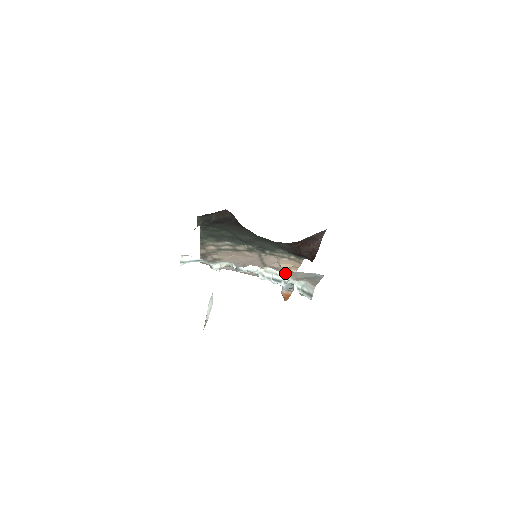
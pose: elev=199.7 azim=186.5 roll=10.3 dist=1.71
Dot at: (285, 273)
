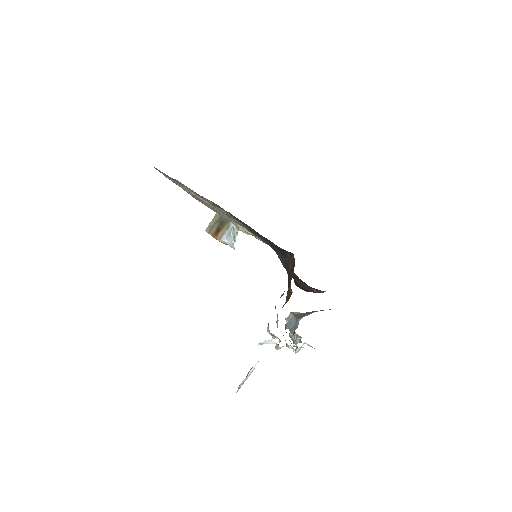
Dot at: (308, 344)
